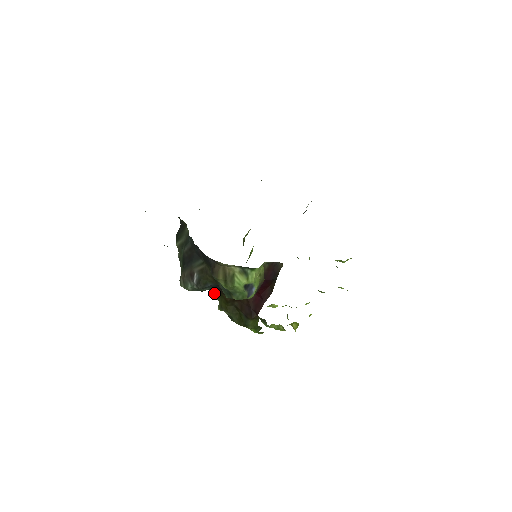
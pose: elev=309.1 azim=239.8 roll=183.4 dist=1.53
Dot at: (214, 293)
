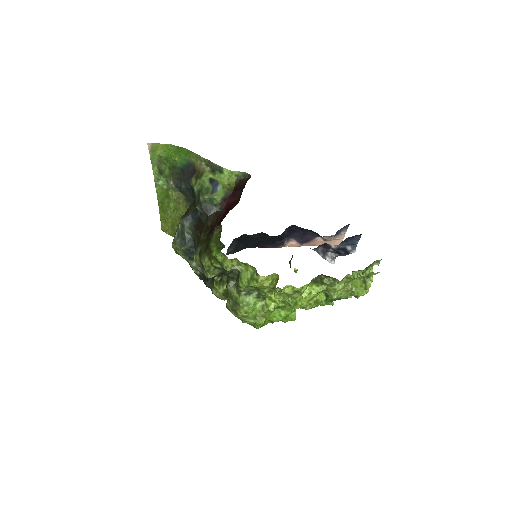
Dot at: occluded
